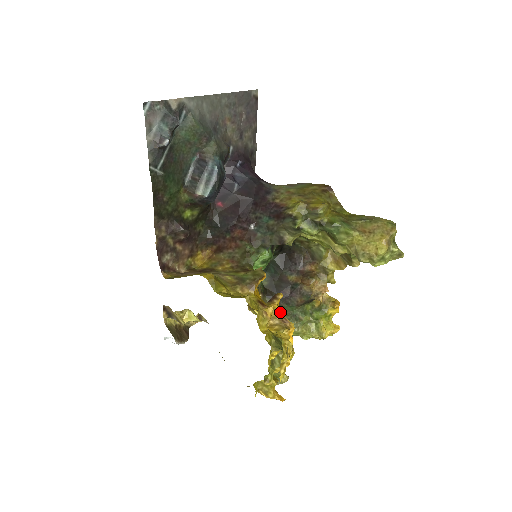
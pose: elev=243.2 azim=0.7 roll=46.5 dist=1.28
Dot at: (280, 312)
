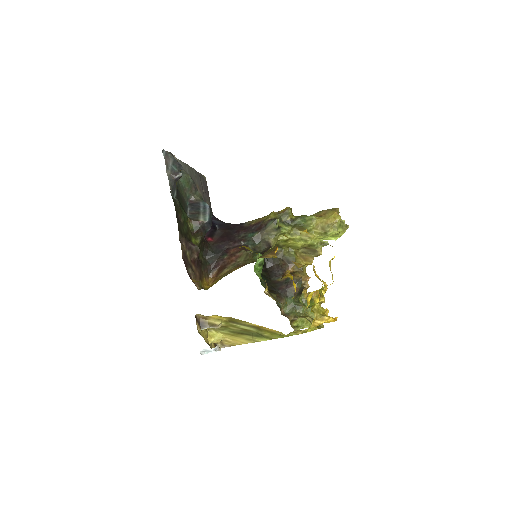
Dot at: occluded
